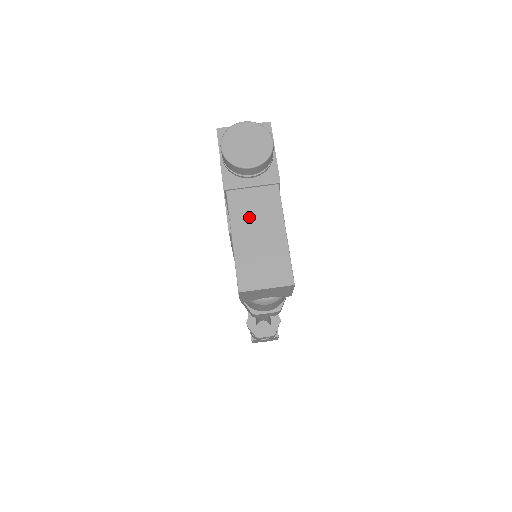
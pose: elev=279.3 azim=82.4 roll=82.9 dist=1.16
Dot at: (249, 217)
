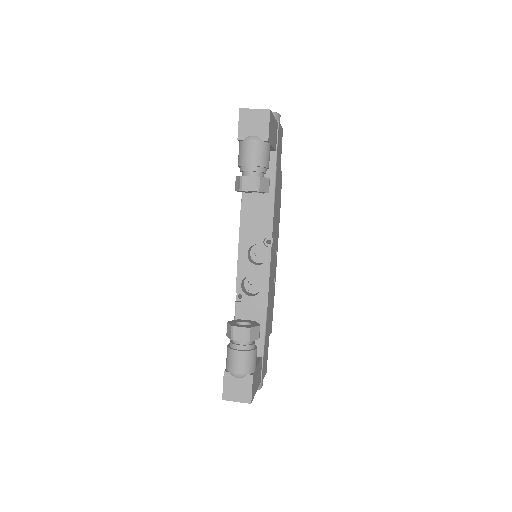
Dot at: occluded
